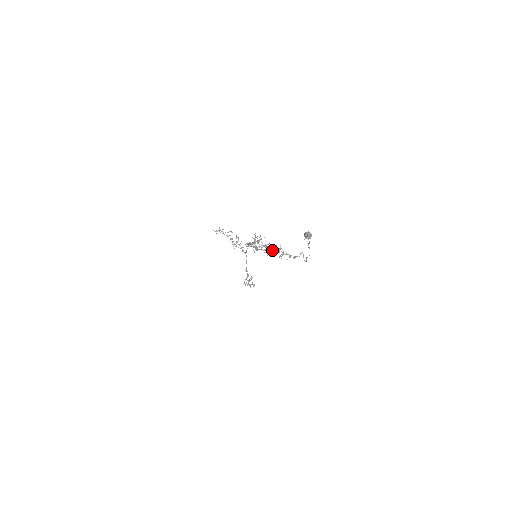
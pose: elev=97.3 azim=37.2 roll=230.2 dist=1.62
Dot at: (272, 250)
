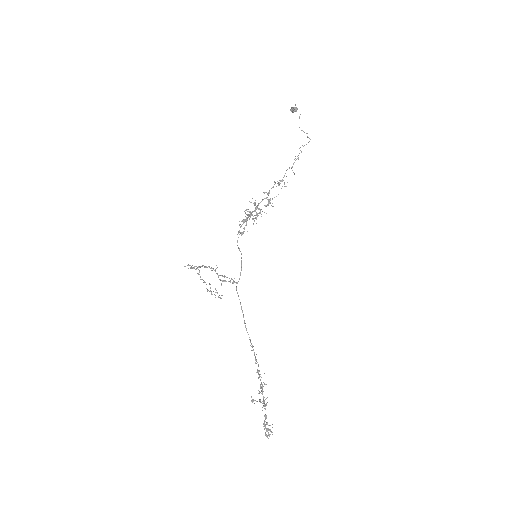
Dot at: (273, 187)
